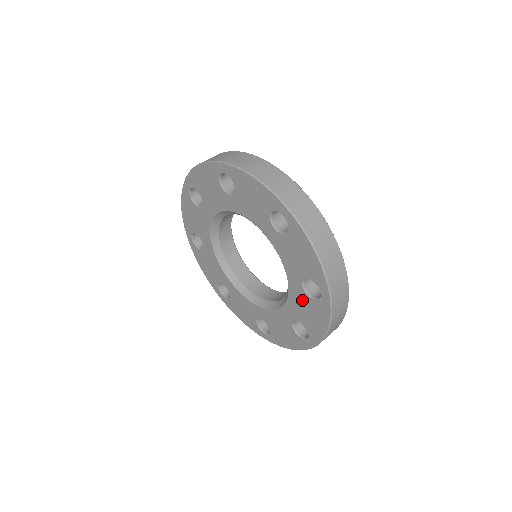
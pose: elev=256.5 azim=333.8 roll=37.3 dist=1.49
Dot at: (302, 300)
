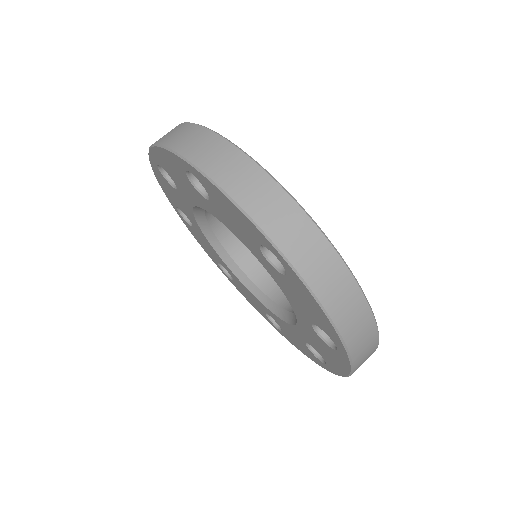
Dot at: (314, 337)
